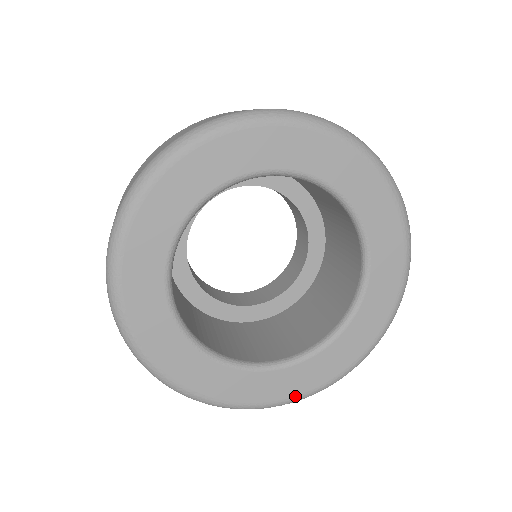
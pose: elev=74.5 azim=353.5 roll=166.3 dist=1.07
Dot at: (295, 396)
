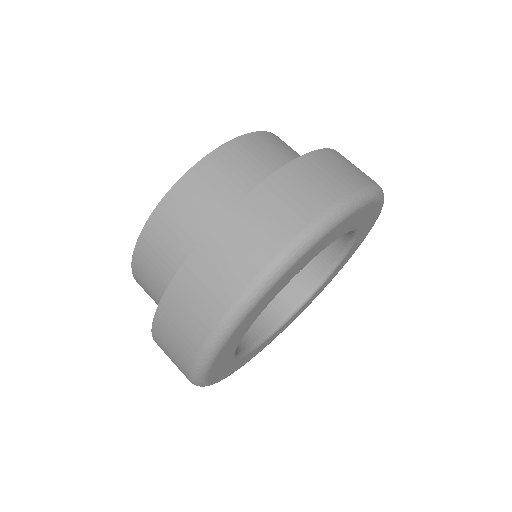
Dot at: (243, 365)
